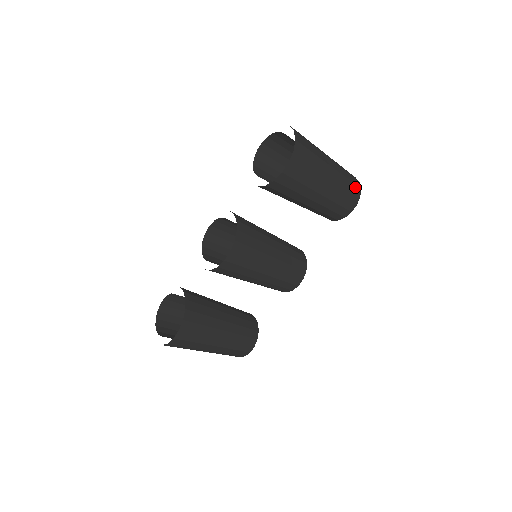
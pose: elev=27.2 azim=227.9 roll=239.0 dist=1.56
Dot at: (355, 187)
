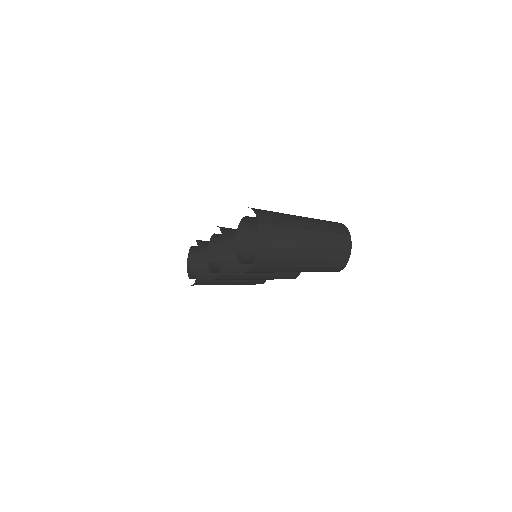
Dot at: (339, 263)
